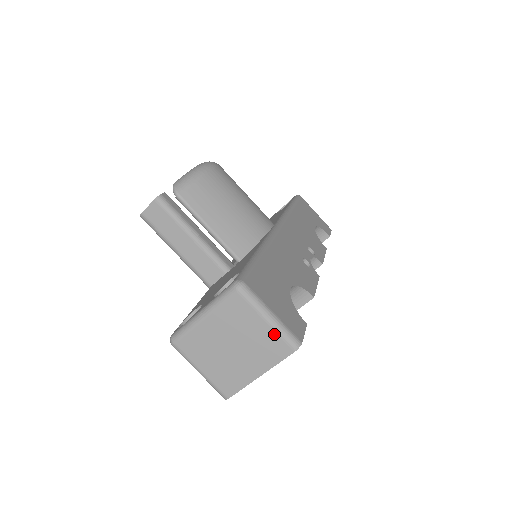
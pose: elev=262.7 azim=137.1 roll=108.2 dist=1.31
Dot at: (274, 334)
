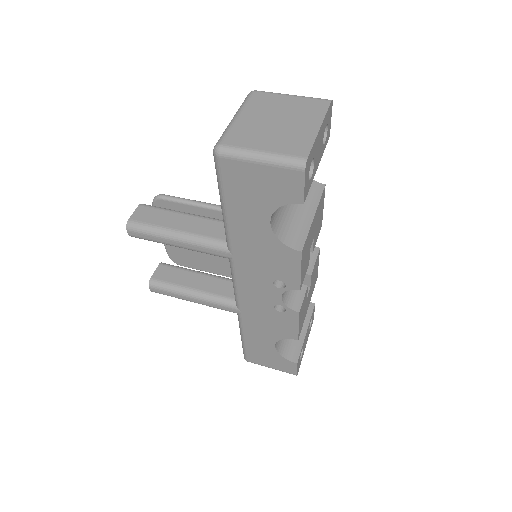
Dot at: (305, 99)
